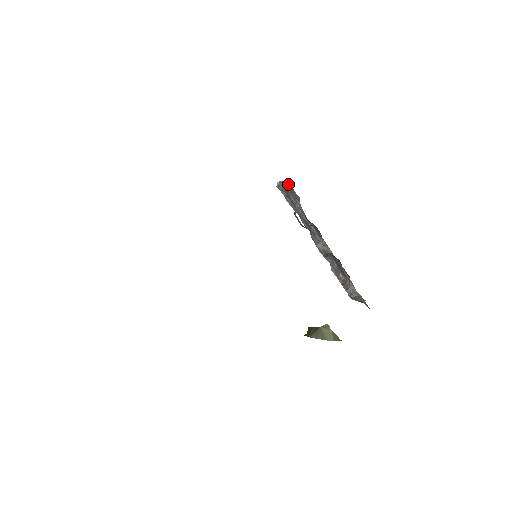
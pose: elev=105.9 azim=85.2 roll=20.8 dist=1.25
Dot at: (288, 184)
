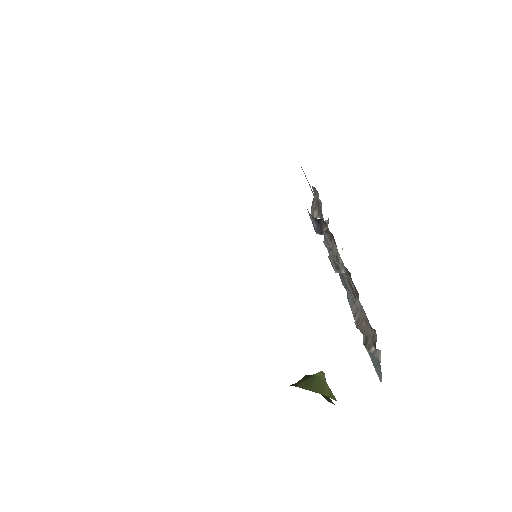
Dot at: (316, 197)
